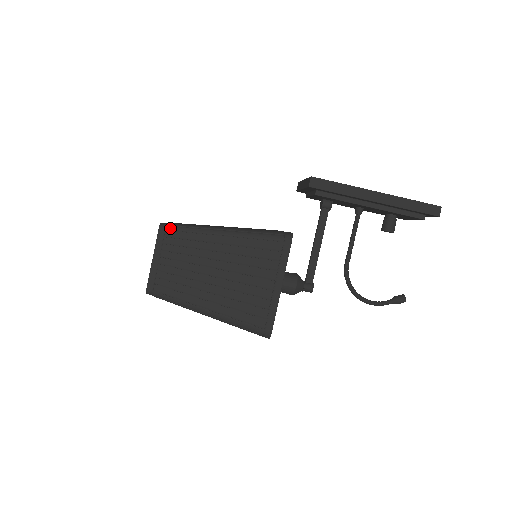
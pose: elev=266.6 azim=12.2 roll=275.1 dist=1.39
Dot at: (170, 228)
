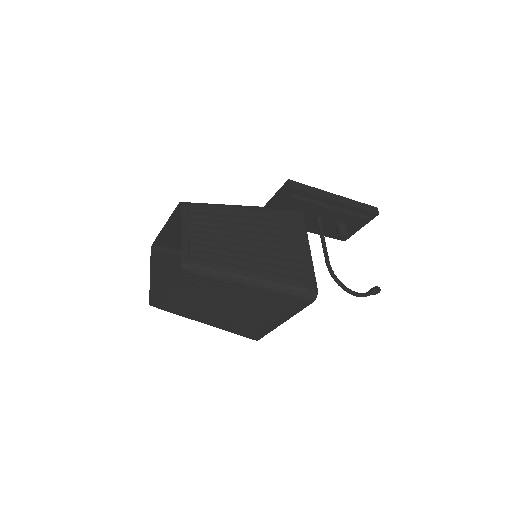
Dot at: (193, 204)
